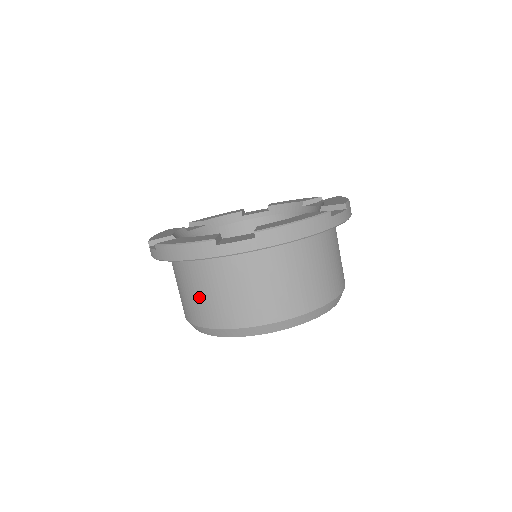
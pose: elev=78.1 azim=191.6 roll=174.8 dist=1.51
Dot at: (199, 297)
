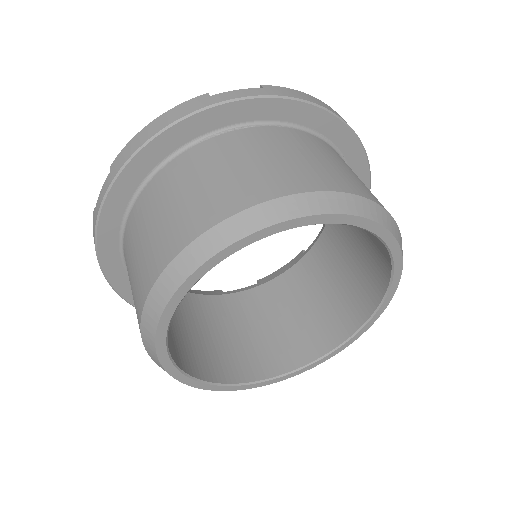
Dot at: occluded
